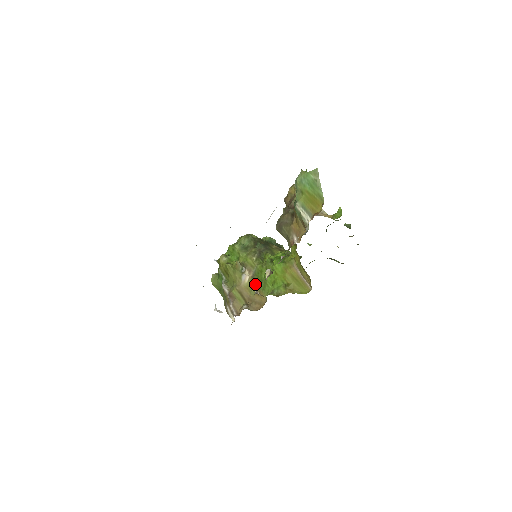
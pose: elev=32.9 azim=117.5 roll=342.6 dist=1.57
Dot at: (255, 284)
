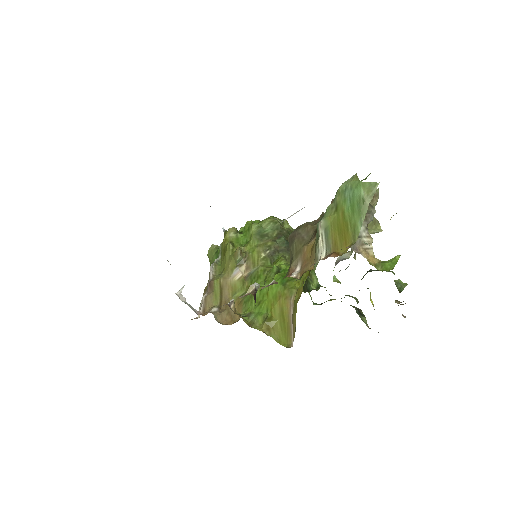
Dot at: (243, 288)
